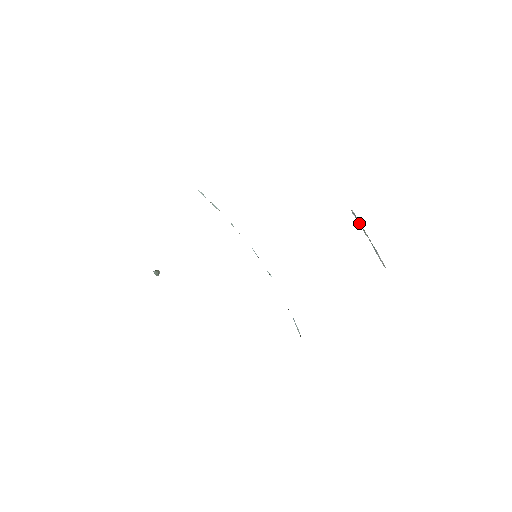
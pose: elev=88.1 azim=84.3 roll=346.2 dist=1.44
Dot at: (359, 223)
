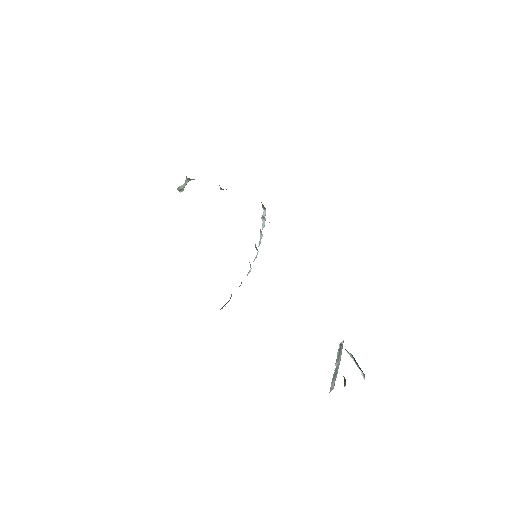
Dot at: (339, 352)
